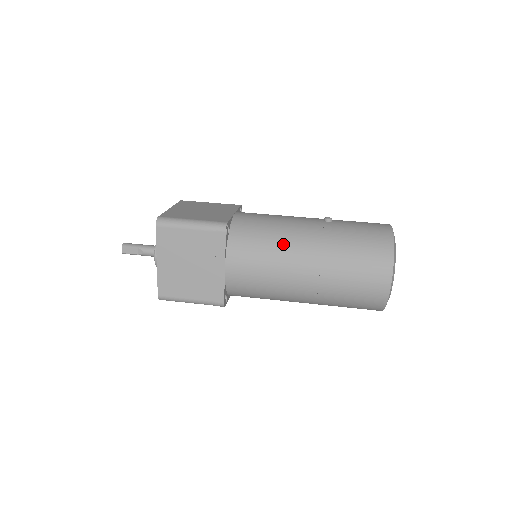
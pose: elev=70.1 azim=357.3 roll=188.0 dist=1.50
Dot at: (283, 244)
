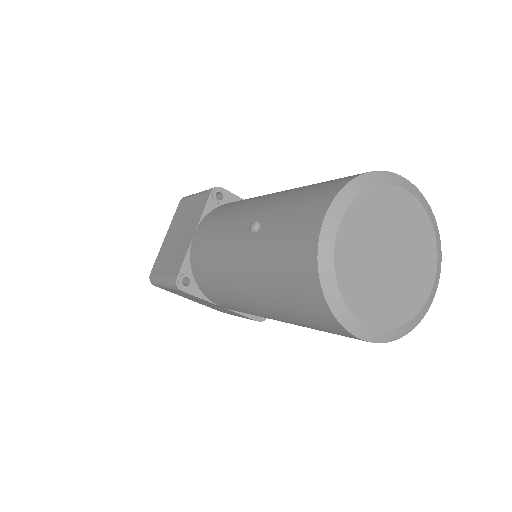
Dot at: (228, 289)
